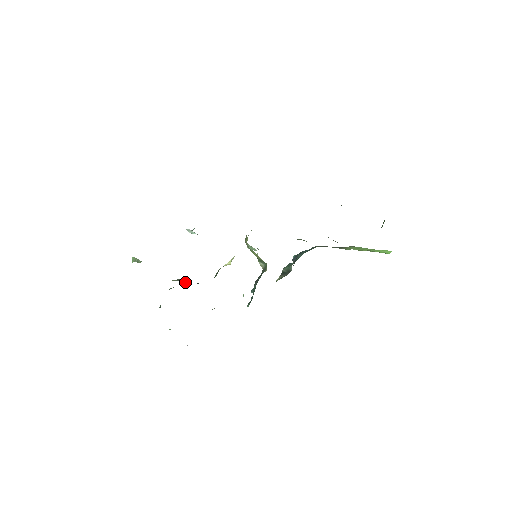
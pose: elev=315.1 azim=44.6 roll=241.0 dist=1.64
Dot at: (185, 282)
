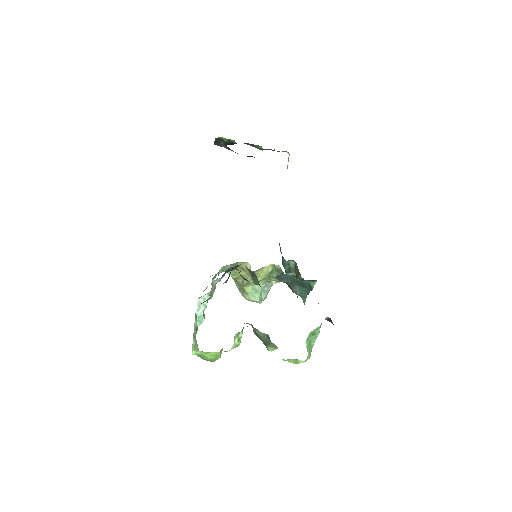
Dot at: occluded
